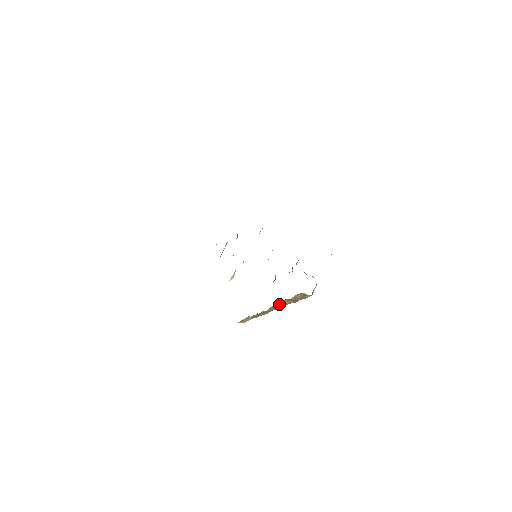
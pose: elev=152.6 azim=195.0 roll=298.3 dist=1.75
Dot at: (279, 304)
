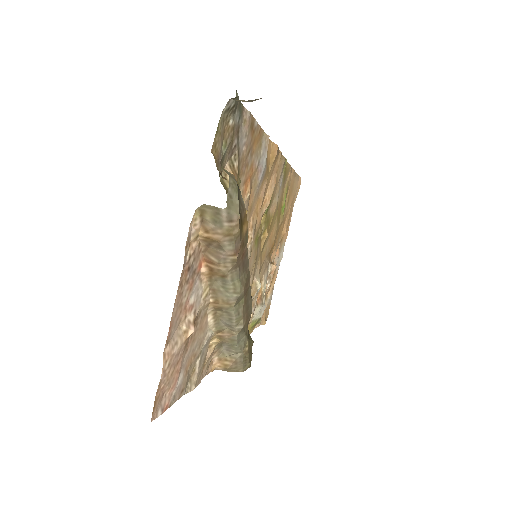
Dot at: (214, 273)
